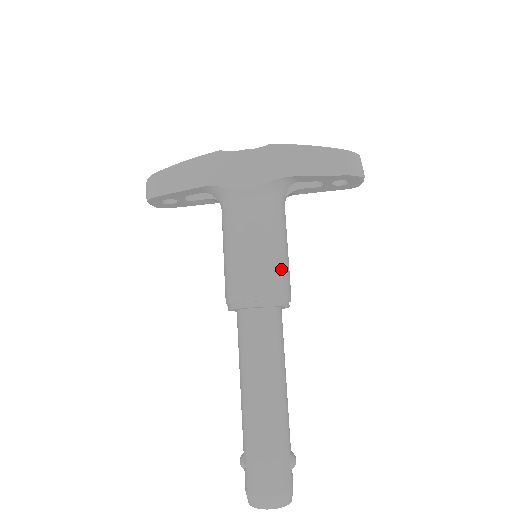
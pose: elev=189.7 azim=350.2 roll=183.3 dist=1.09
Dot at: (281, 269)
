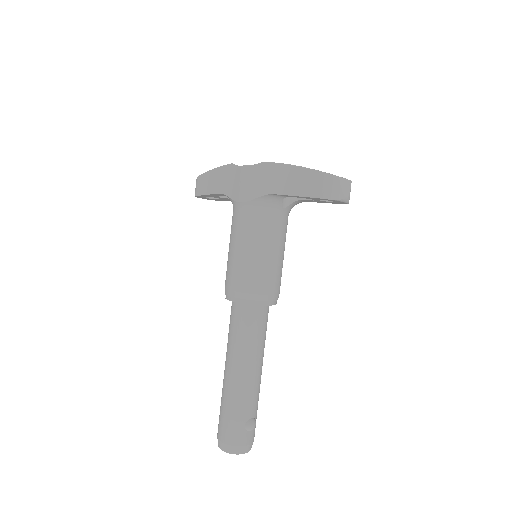
Dot at: (260, 274)
